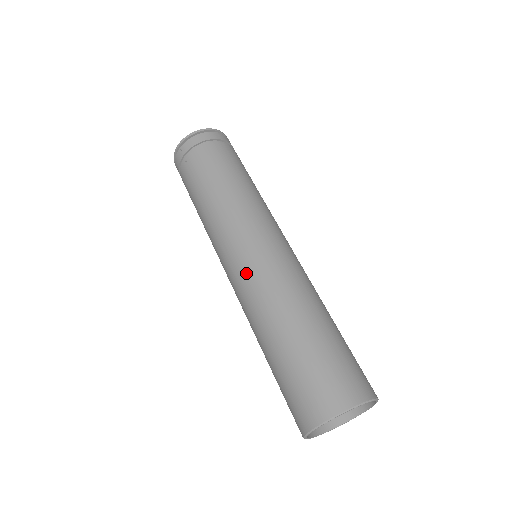
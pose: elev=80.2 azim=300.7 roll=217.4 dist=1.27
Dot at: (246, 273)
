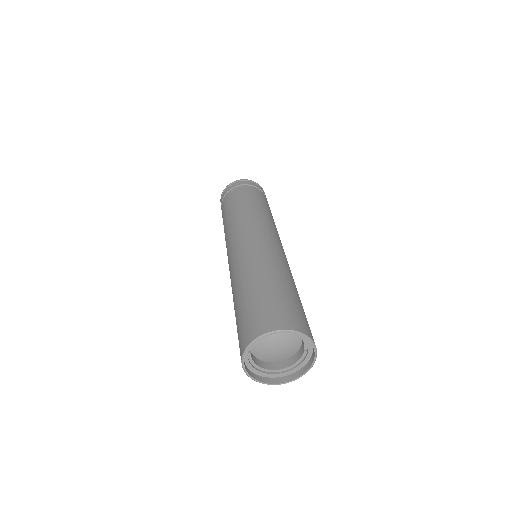
Dot at: (247, 246)
